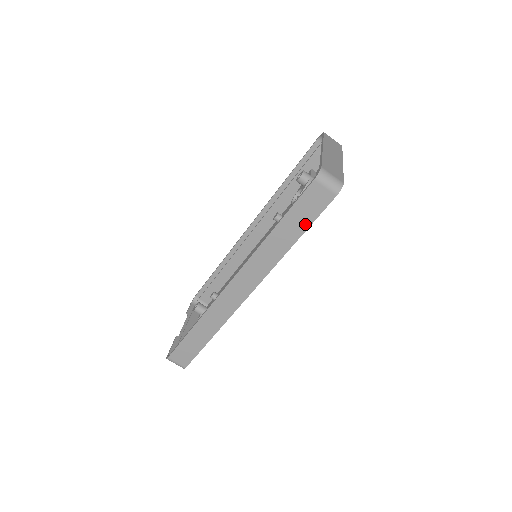
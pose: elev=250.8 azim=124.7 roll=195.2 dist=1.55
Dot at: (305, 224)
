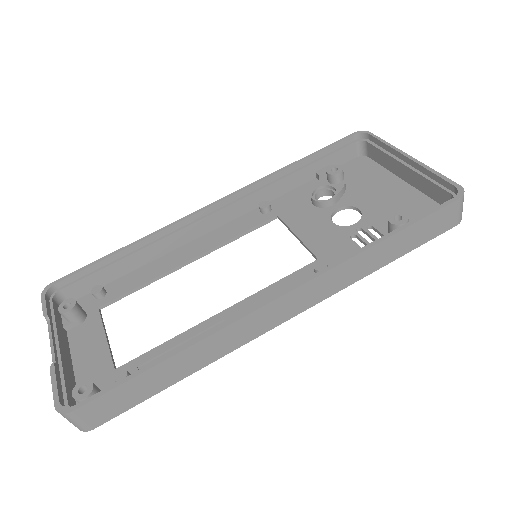
Dot at: (413, 245)
